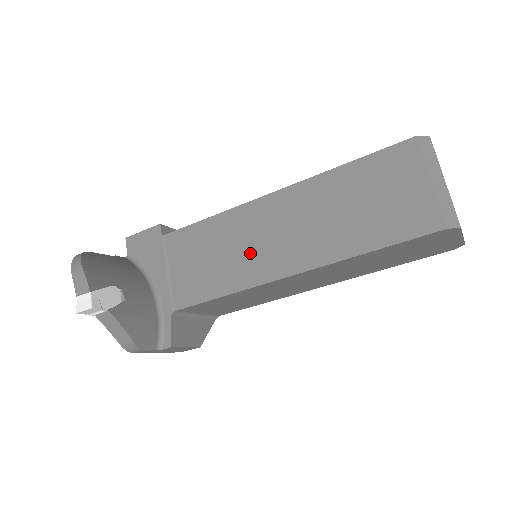
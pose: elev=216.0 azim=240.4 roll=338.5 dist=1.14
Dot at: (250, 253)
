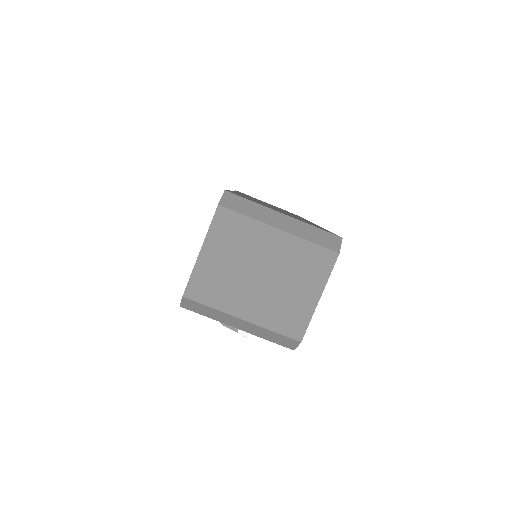
Dot at: occluded
